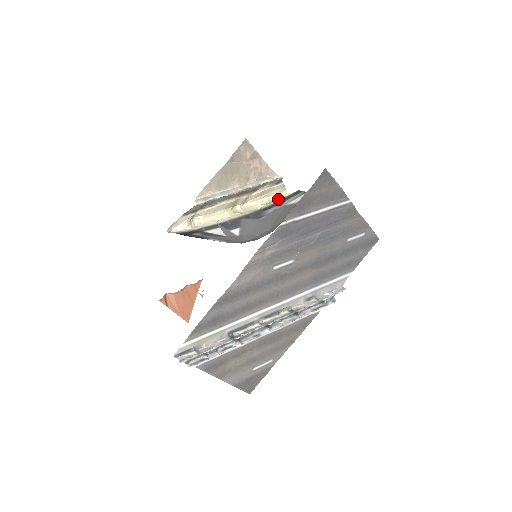
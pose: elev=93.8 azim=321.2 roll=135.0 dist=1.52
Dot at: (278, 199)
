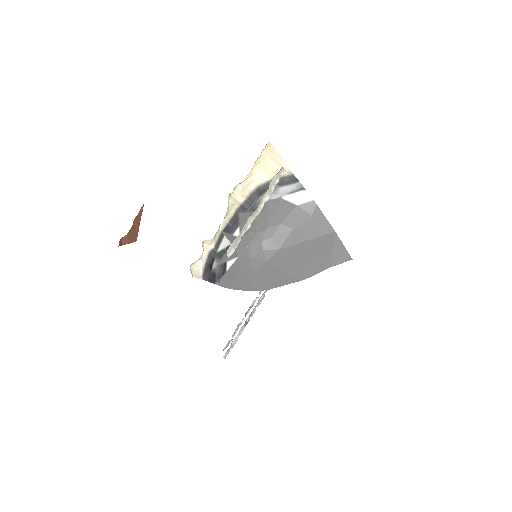
Dot at: (263, 162)
